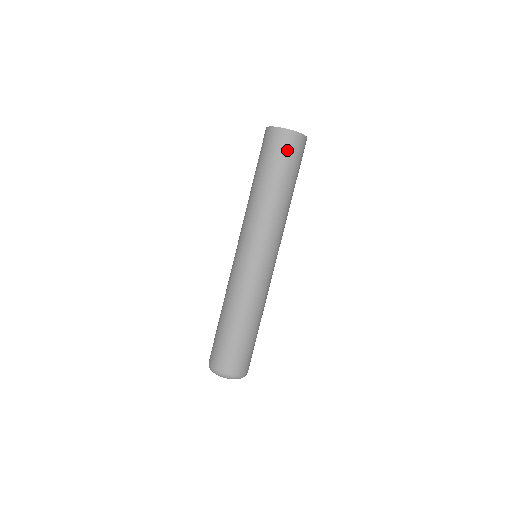
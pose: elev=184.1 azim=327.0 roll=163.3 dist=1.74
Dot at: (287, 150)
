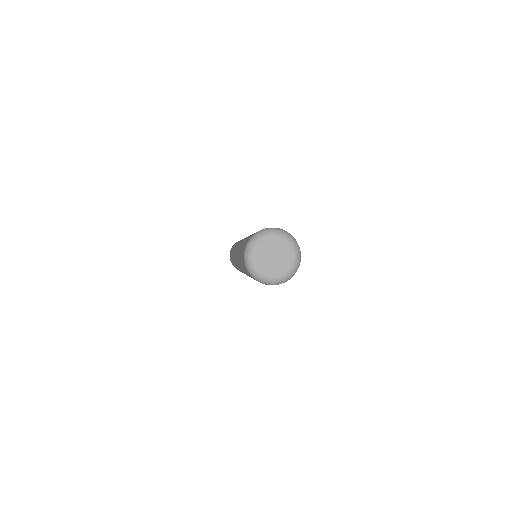
Dot at: occluded
